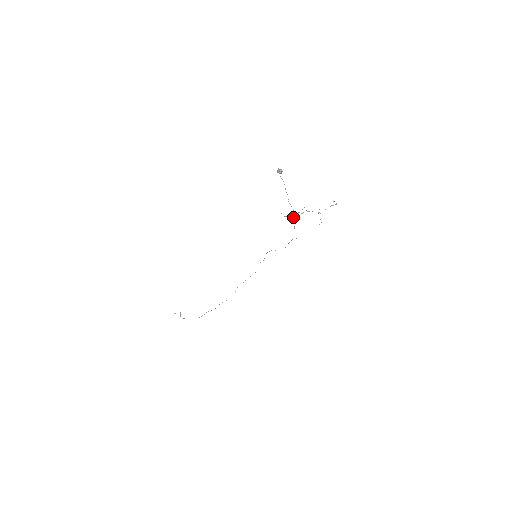
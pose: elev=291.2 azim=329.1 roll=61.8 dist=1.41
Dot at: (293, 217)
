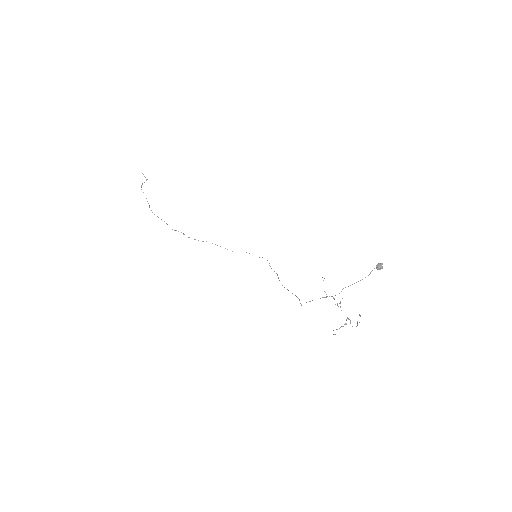
Dot at: occluded
